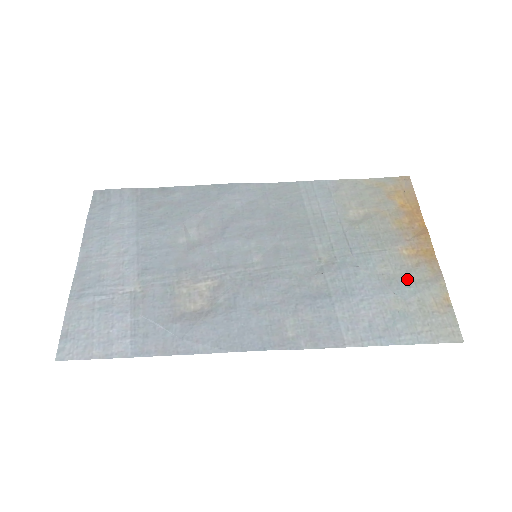
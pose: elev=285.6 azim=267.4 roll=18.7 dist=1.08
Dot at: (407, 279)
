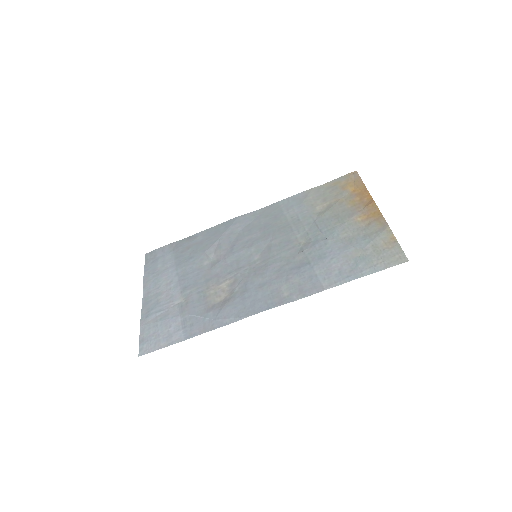
Dot at: (363, 235)
